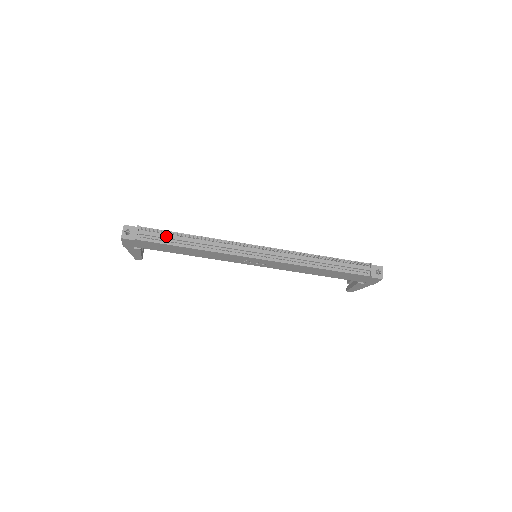
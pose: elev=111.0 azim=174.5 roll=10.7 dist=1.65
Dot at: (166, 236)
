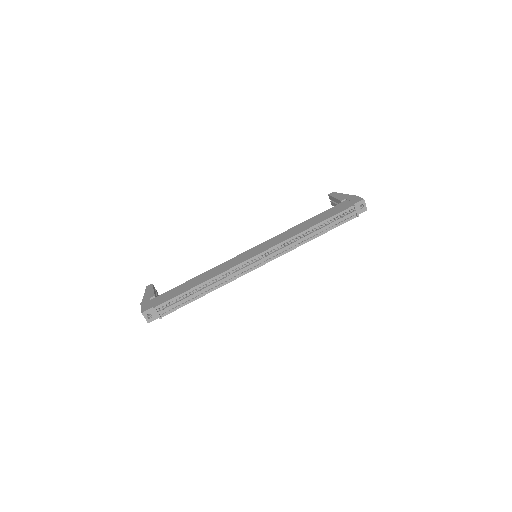
Dot at: (182, 301)
